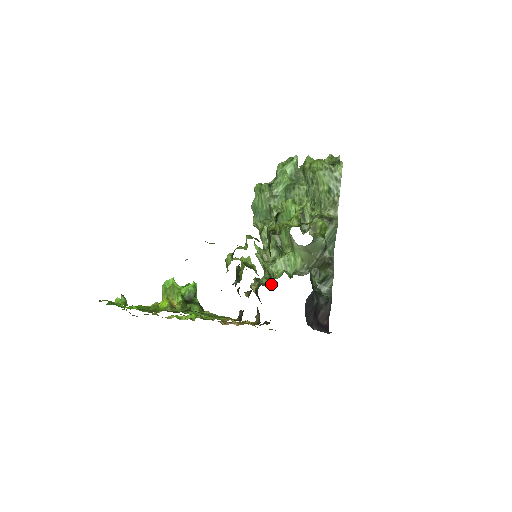
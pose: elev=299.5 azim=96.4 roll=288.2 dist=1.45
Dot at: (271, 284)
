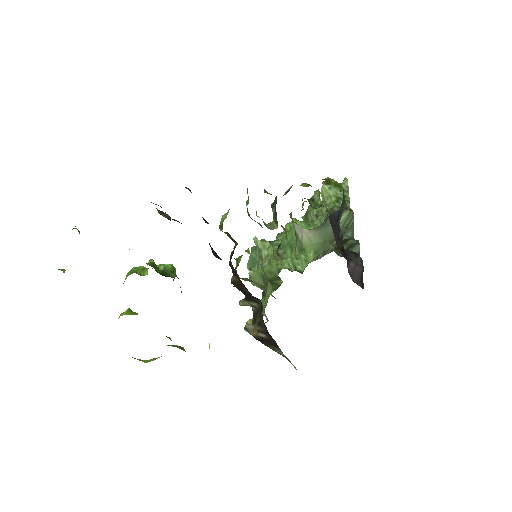
Dot at: (276, 289)
